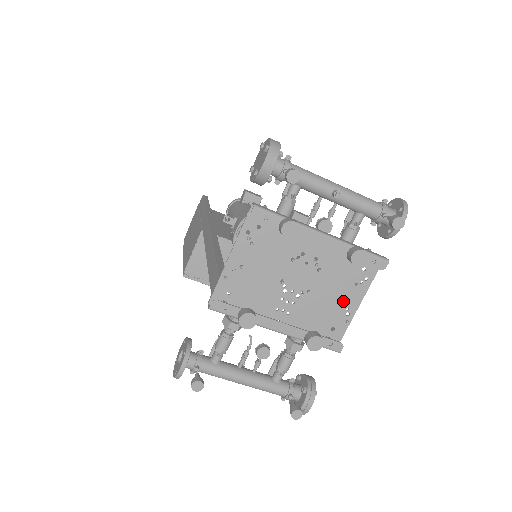
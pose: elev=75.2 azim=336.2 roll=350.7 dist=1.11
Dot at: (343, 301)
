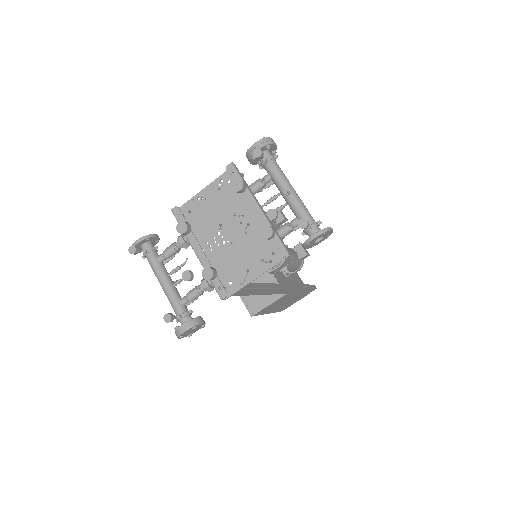
Dot at: (248, 267)
